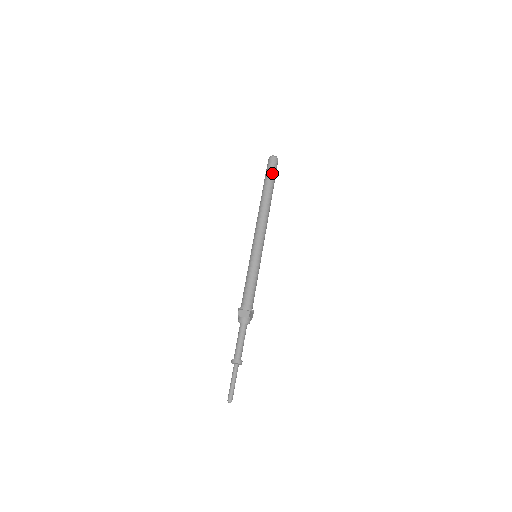
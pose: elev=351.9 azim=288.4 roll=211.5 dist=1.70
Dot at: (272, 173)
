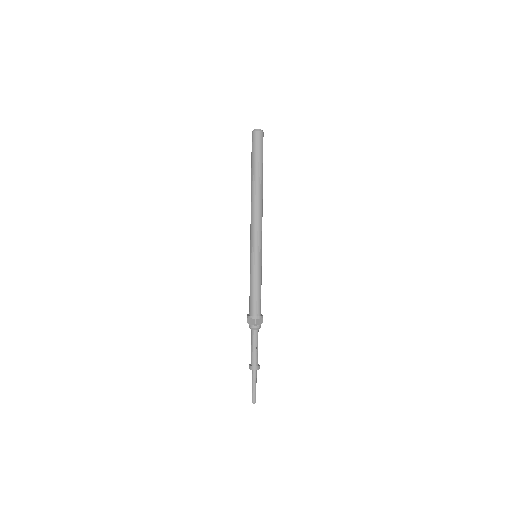
Dot at: (256, 154)
